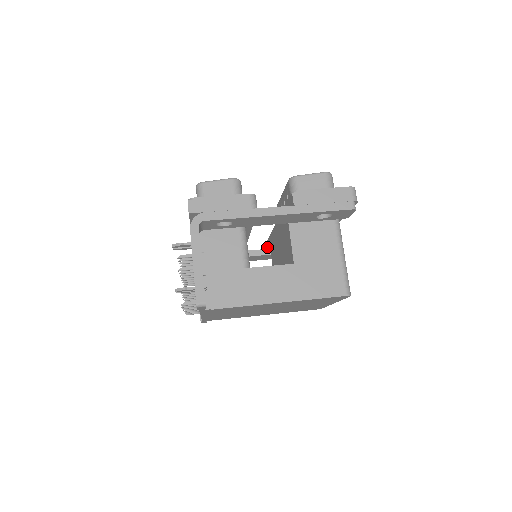
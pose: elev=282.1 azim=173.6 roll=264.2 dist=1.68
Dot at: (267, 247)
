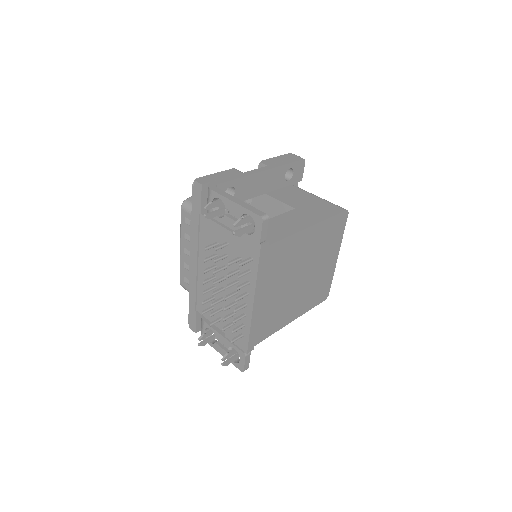
Dot at: occluded
